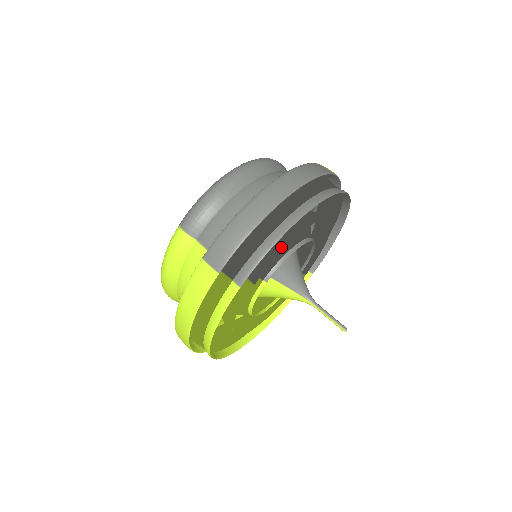
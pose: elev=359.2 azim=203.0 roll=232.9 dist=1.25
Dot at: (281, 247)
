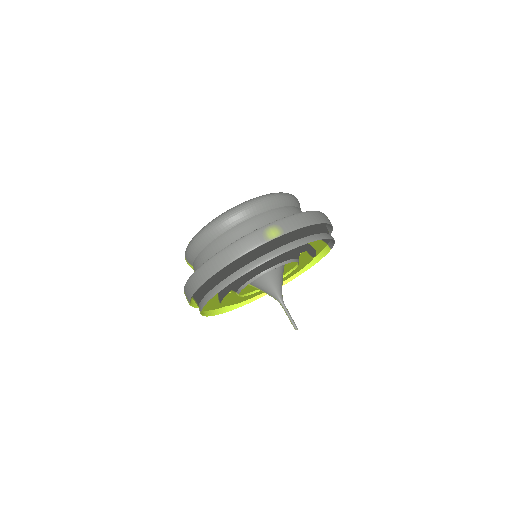
Dot at: (227, 291)
